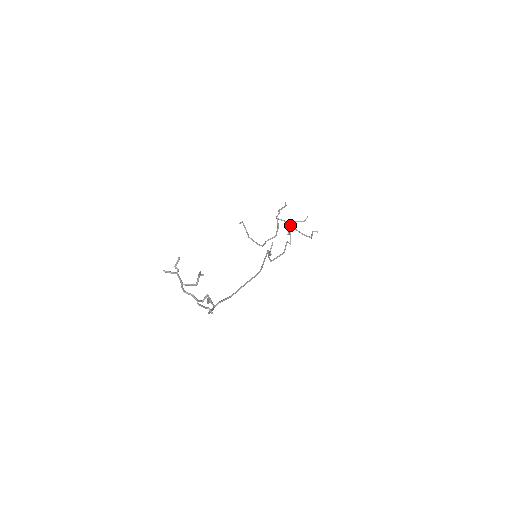
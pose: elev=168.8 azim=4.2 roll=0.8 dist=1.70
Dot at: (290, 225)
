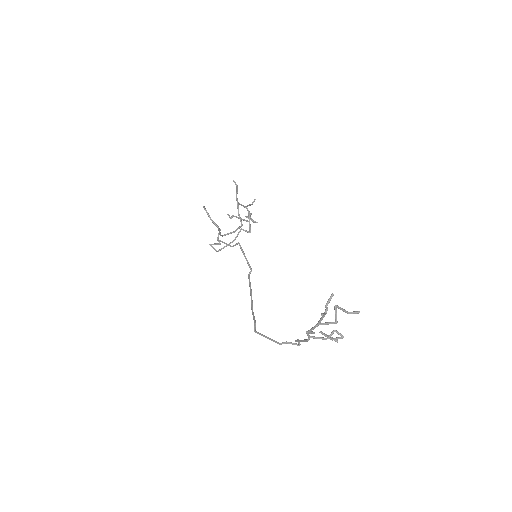
Dot at: occluded
